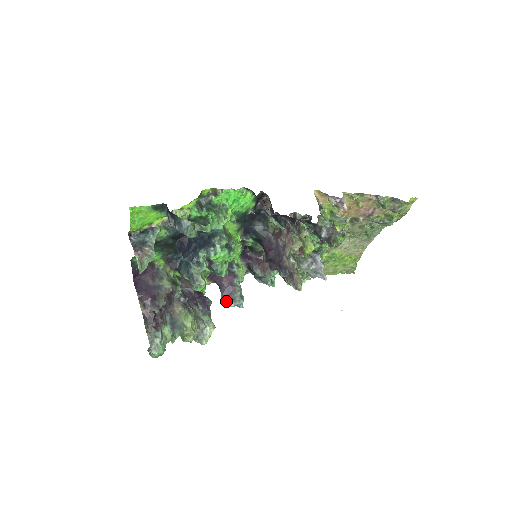
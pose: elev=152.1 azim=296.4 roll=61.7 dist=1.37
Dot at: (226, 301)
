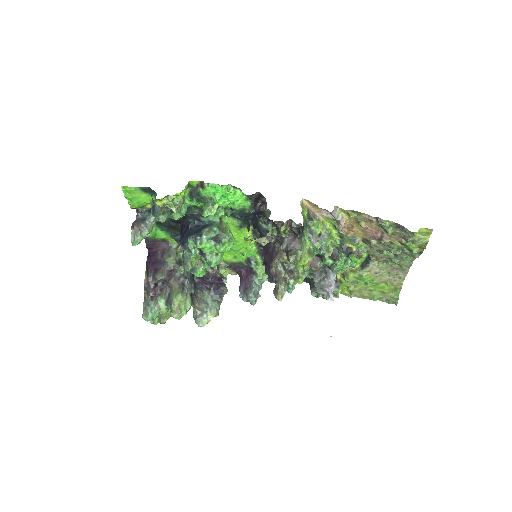
Dot at: (241, 294)
